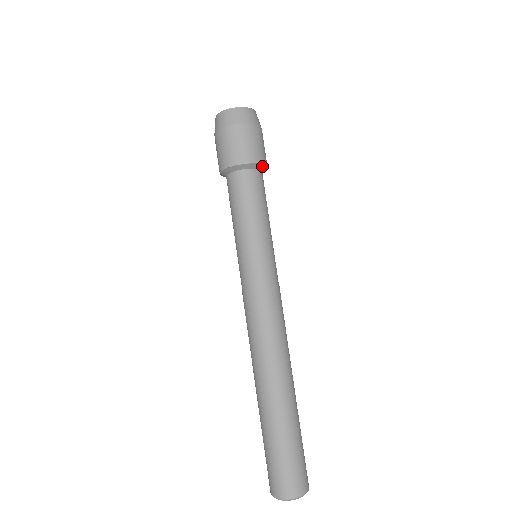
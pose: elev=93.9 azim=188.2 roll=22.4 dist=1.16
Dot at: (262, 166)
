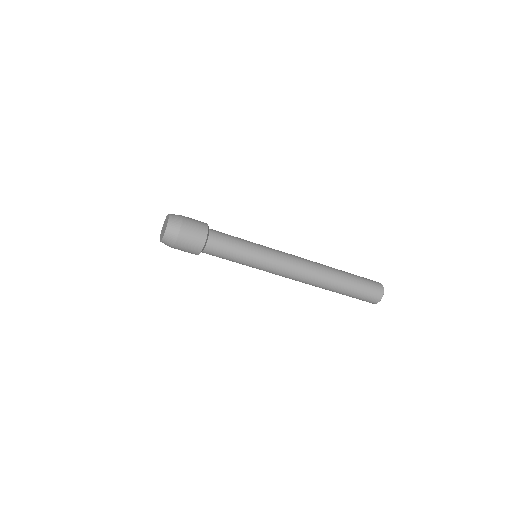
Dot at: (208, 227)
